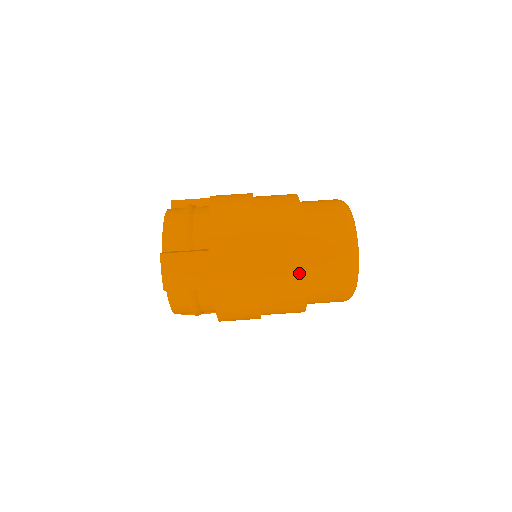
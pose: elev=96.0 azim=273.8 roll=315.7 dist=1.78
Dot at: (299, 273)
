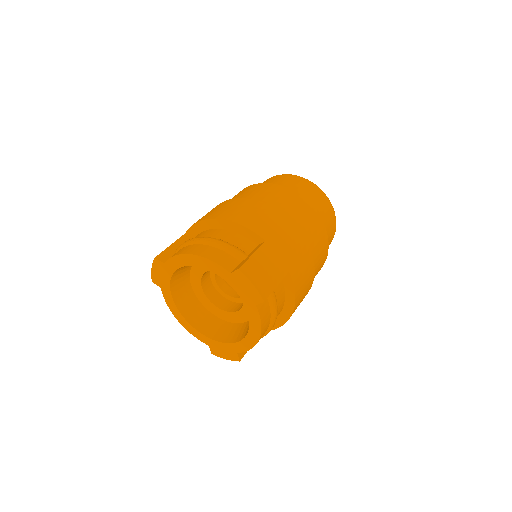
Dot at: (318, 223)
